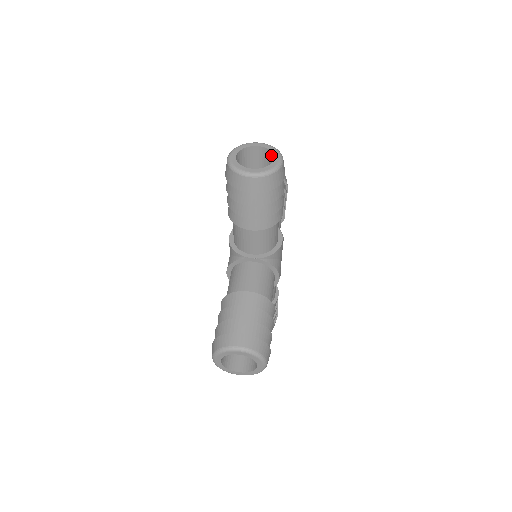
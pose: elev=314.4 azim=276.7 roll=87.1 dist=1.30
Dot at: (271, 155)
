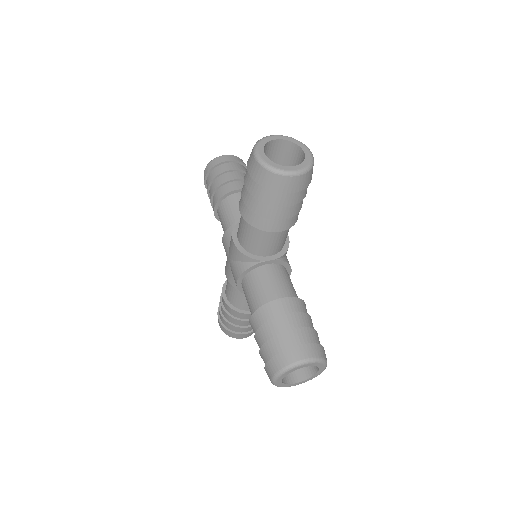
Dot at: (294, 148)
